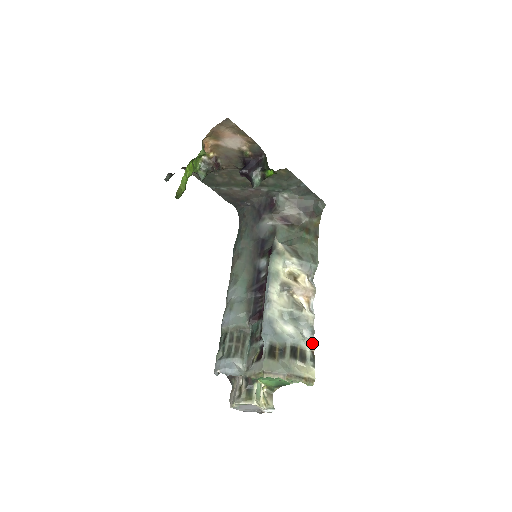
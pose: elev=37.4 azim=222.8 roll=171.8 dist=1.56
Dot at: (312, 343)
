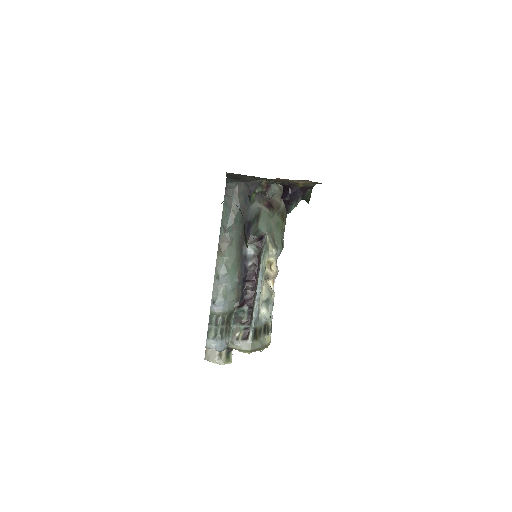
Dot at: (272, 316)
